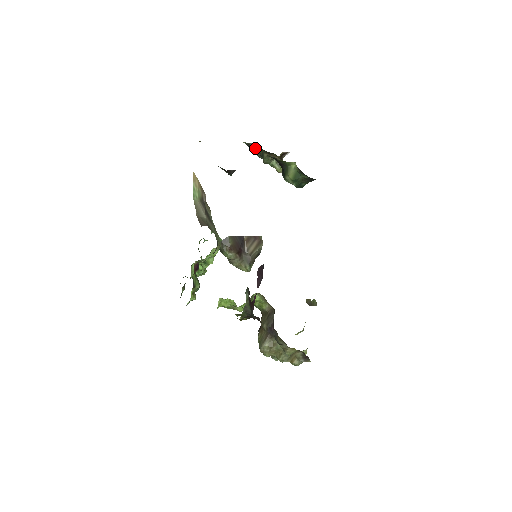
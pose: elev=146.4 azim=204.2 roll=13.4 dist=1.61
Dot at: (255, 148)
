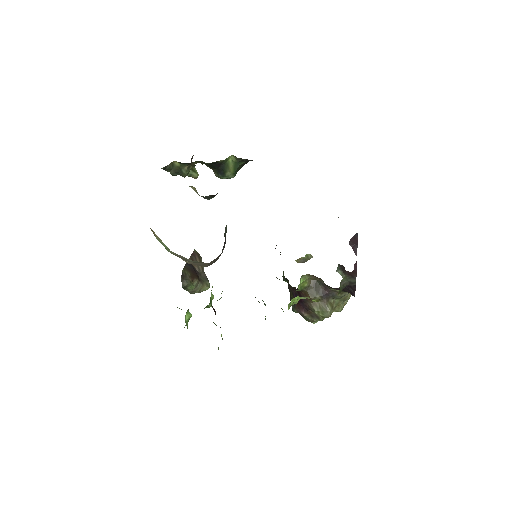
Dot at: (170, 168)
